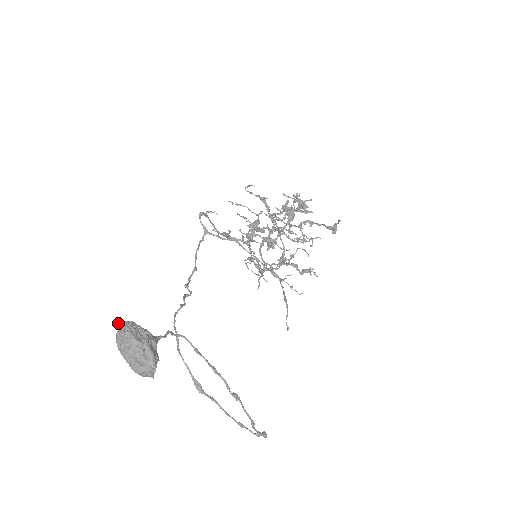
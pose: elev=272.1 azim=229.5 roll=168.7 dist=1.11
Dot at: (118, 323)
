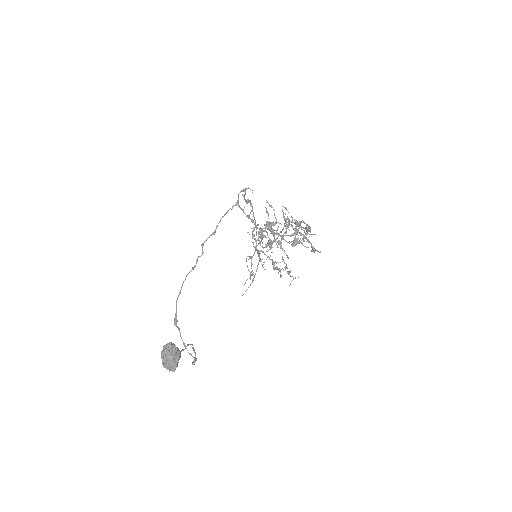
Dot at: (168, 344)
